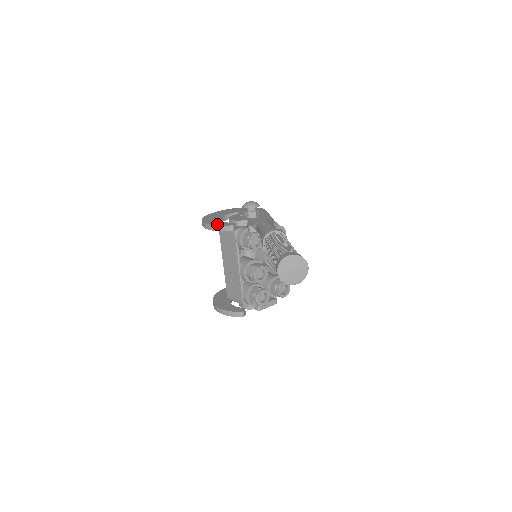
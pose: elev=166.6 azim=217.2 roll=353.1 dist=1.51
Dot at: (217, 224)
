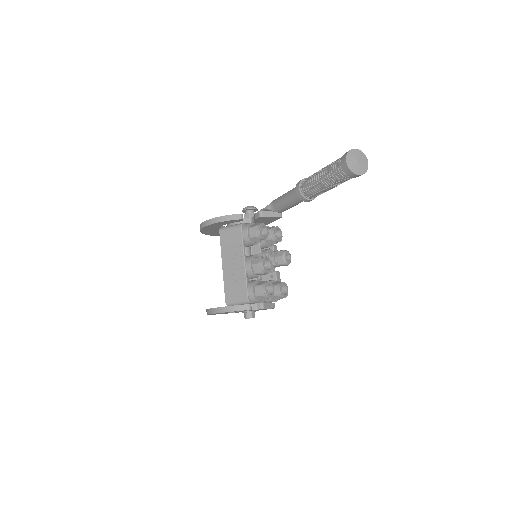
Dot at: (225, 216)
